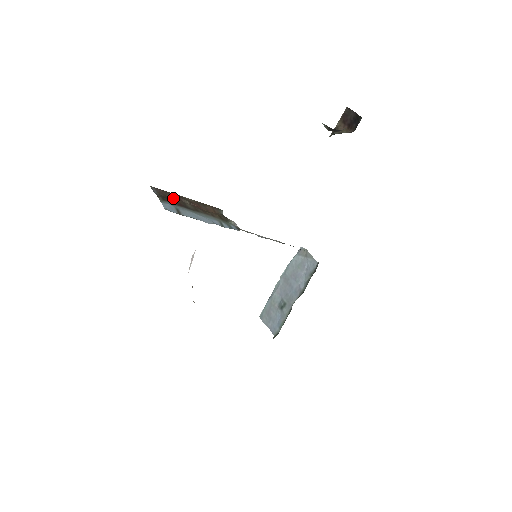
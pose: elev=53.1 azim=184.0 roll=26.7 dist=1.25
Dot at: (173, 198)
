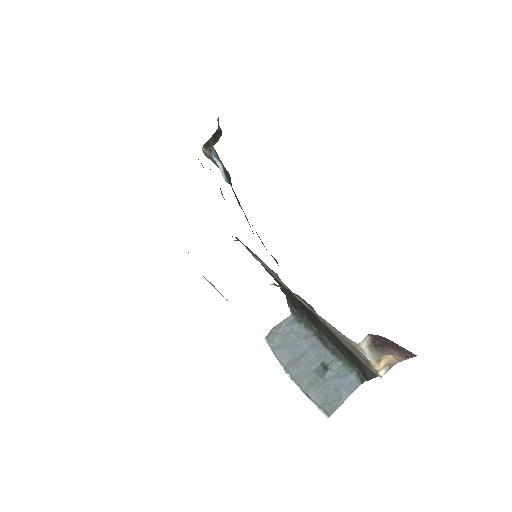
Dot at: occluded
